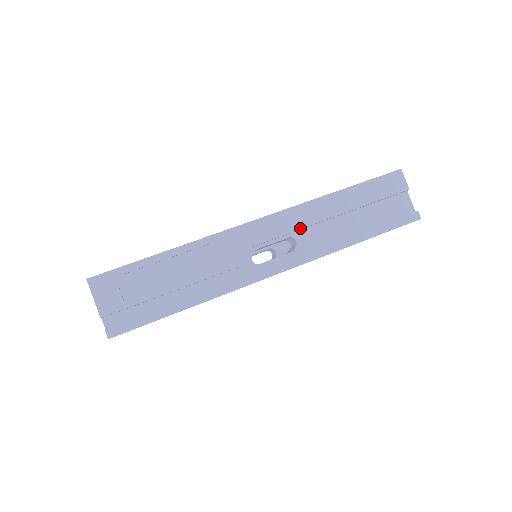
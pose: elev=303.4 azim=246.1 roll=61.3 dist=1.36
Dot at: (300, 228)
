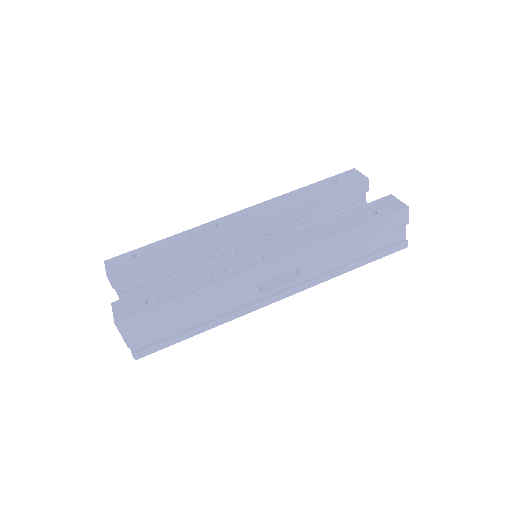
Dot at: occluded
